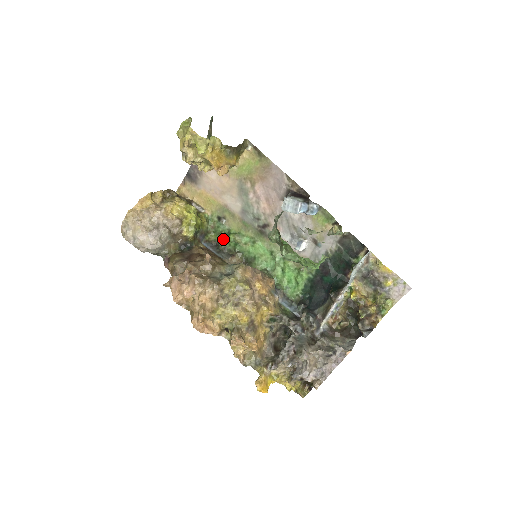
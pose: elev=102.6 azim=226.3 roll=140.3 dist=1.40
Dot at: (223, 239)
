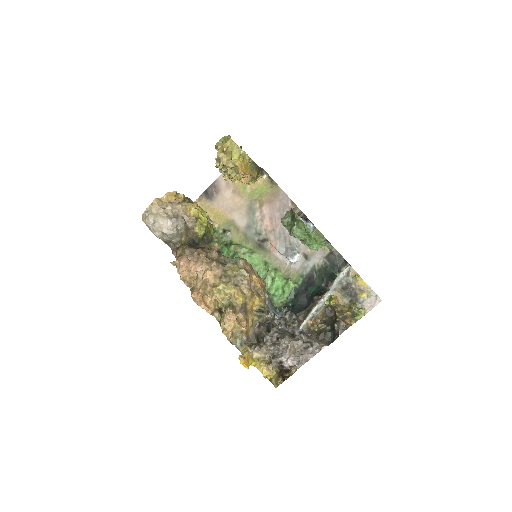
Dot at: (224, 249)
